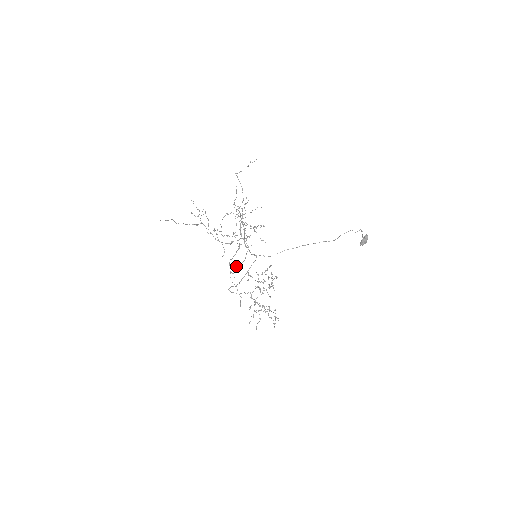
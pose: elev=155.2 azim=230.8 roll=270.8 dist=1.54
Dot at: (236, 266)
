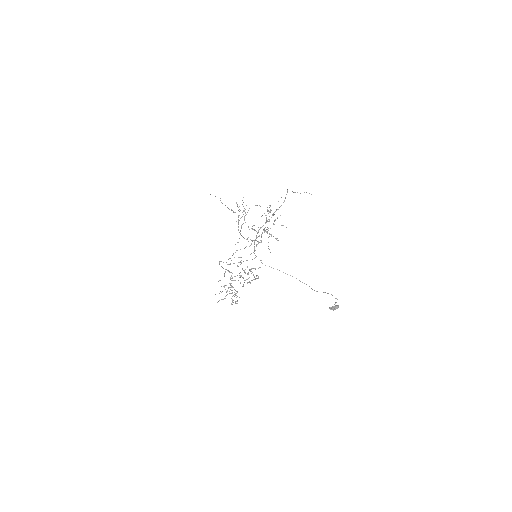
Dot at: occluded
